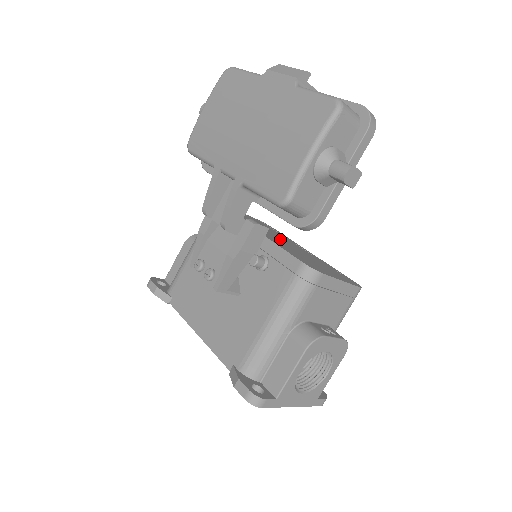
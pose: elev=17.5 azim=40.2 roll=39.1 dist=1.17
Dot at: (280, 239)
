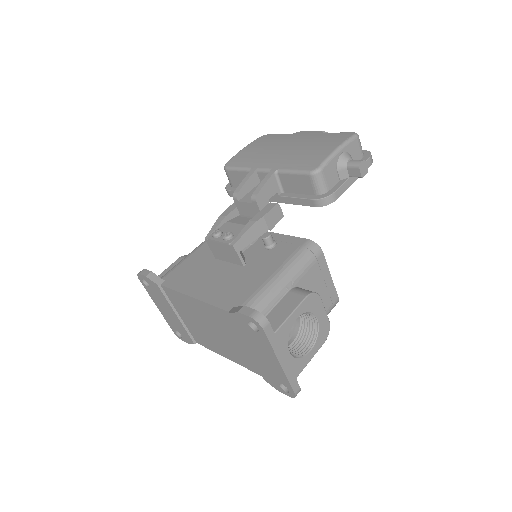
Dot at: occluded
